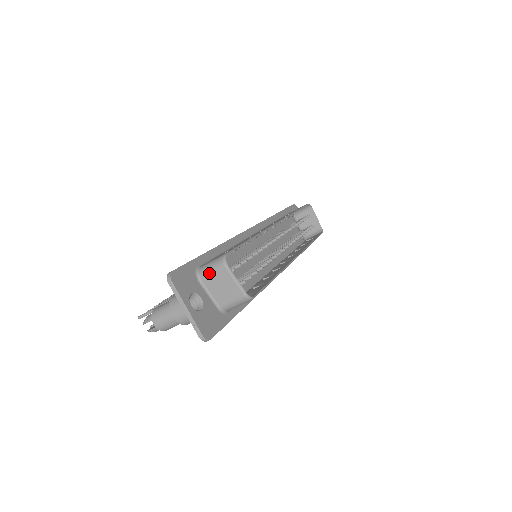
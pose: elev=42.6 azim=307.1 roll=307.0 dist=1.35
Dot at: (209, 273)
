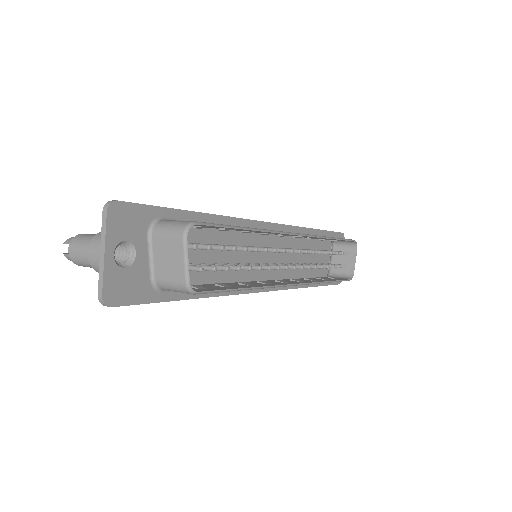
Dot at: (163, 232)
